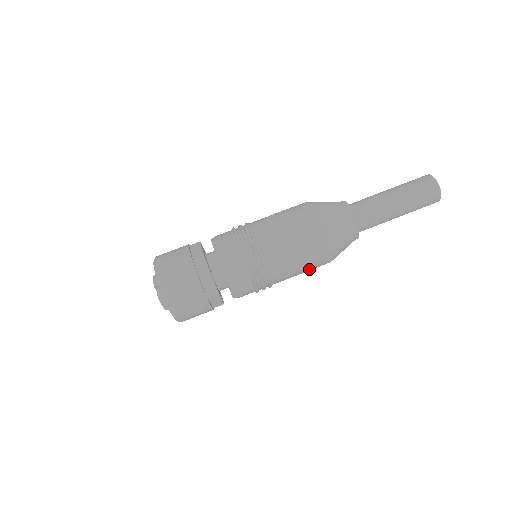
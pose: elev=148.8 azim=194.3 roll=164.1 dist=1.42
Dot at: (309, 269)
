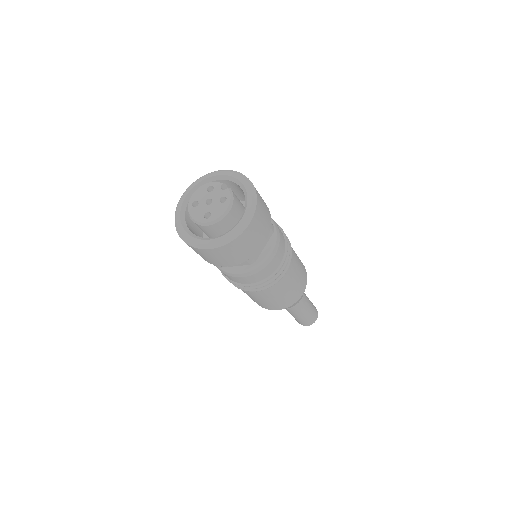
Dot at: (294, 289)
